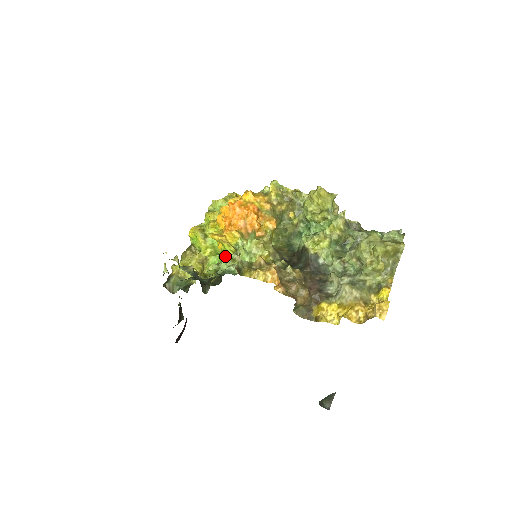
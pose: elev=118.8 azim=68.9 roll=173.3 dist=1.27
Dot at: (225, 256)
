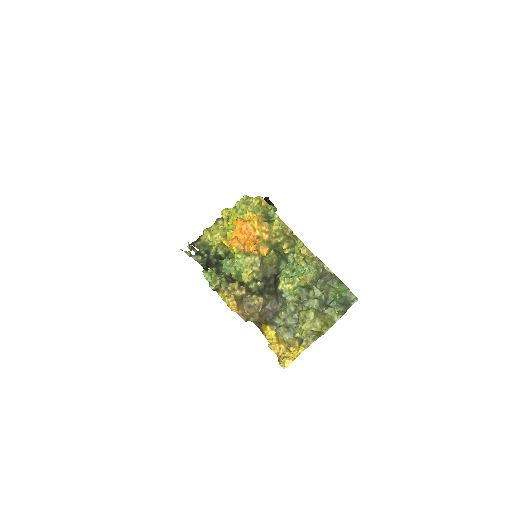
Dot at: (211, 276)
